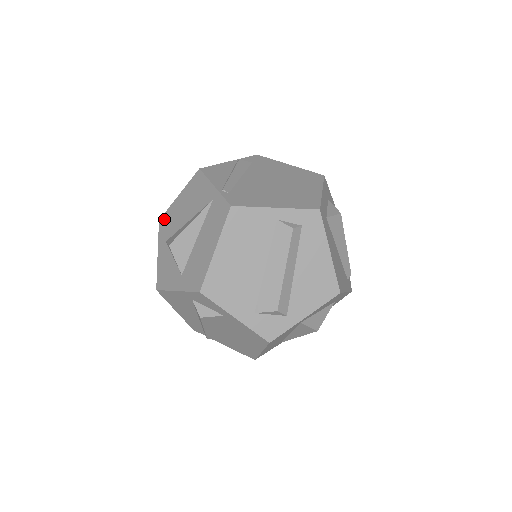
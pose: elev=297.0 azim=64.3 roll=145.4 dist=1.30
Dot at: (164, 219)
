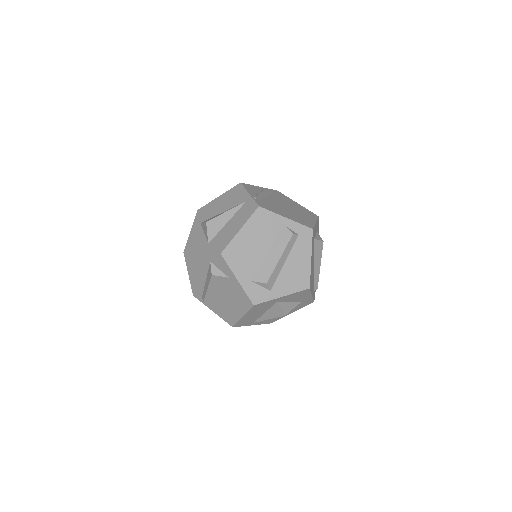
Dot at: (202, 209)
